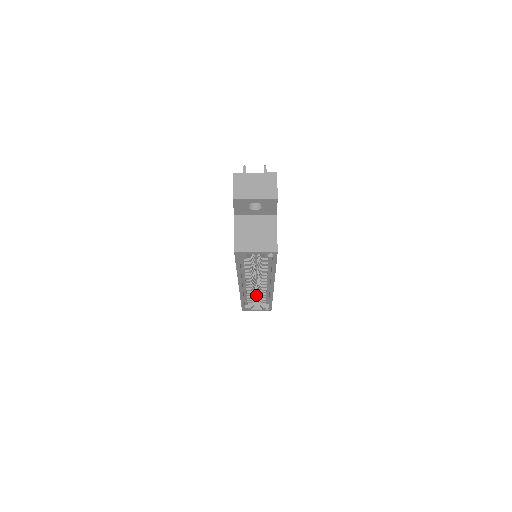
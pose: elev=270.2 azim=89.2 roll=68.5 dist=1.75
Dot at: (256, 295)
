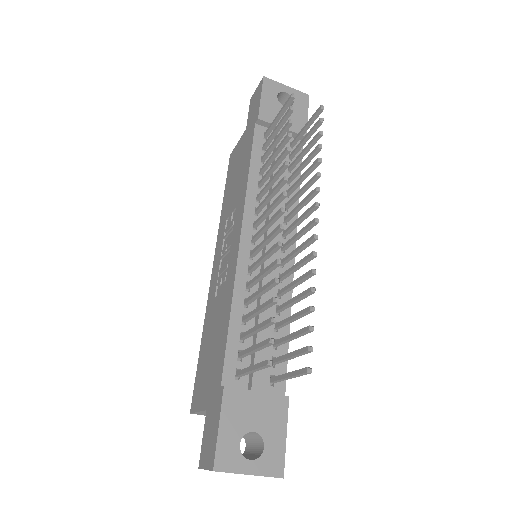
Dot at: occluded
